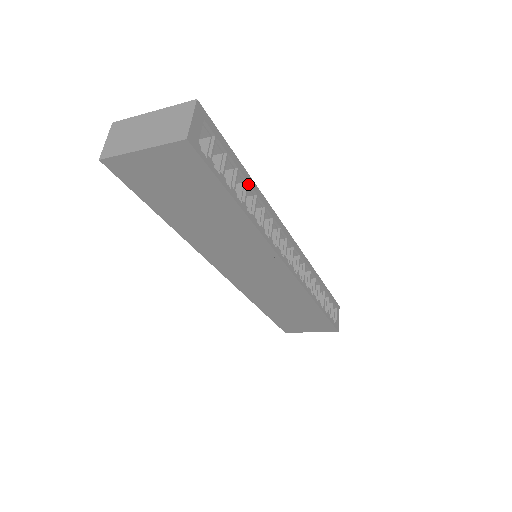
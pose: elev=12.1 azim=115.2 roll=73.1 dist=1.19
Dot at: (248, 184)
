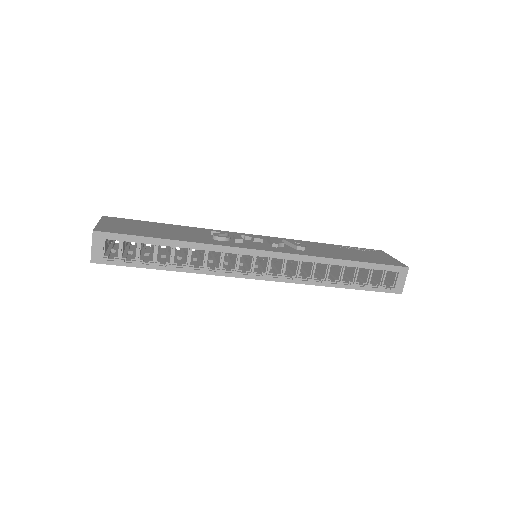
Dot at: (174, 248)
